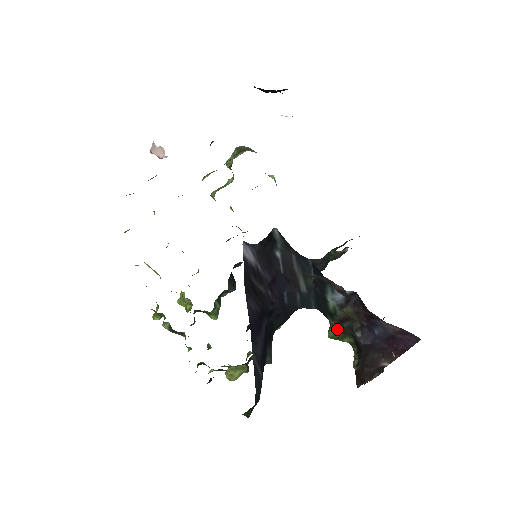
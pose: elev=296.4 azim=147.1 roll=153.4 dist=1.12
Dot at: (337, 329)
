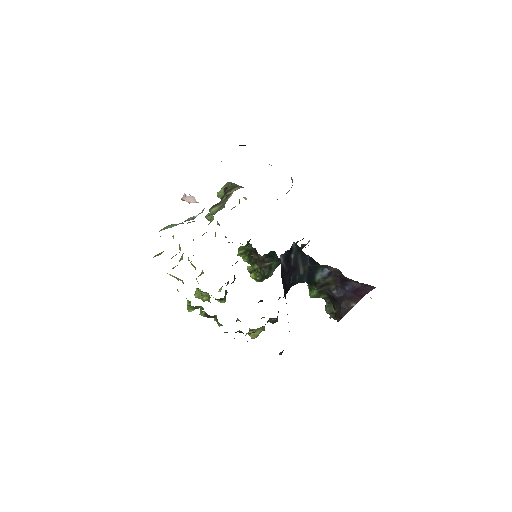
Dot at: (317, 291)
